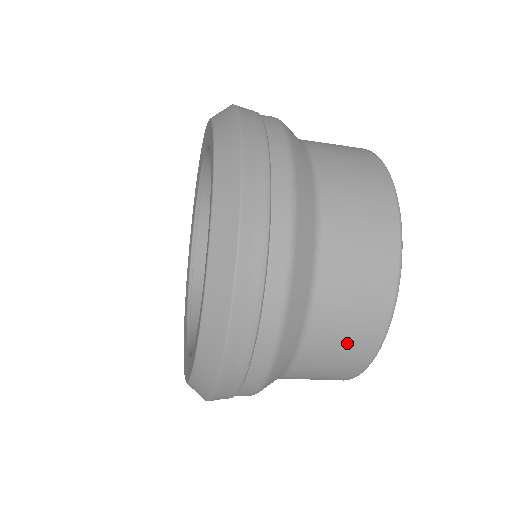
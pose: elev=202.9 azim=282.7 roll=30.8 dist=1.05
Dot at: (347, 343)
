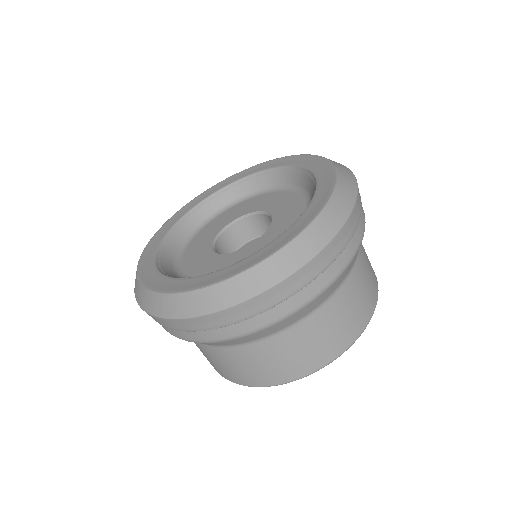
Dot at: (366, 290)
